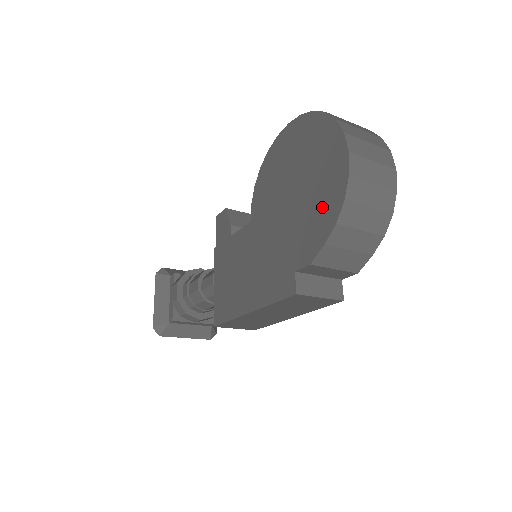
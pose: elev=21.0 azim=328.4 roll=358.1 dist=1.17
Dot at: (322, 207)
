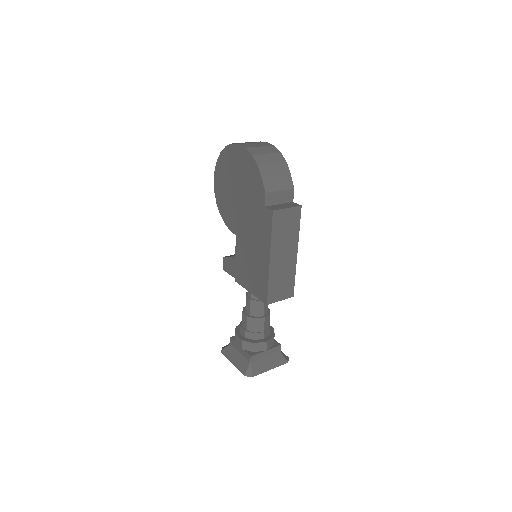
Dot at: (249, 172)
